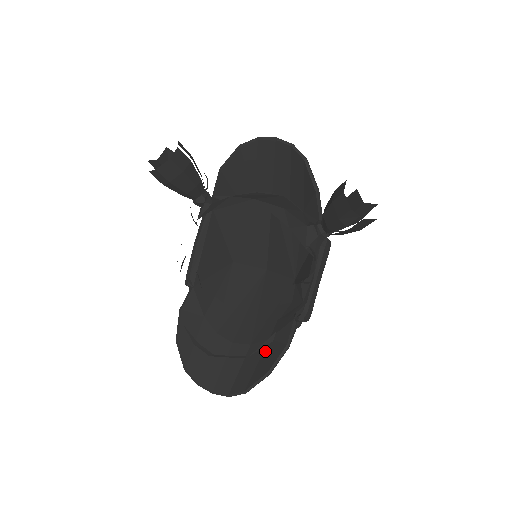
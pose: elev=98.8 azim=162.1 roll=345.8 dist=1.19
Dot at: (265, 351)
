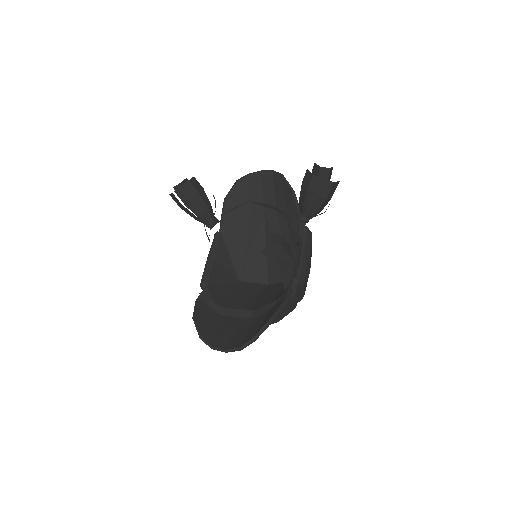
Dot at: (269, 312)
